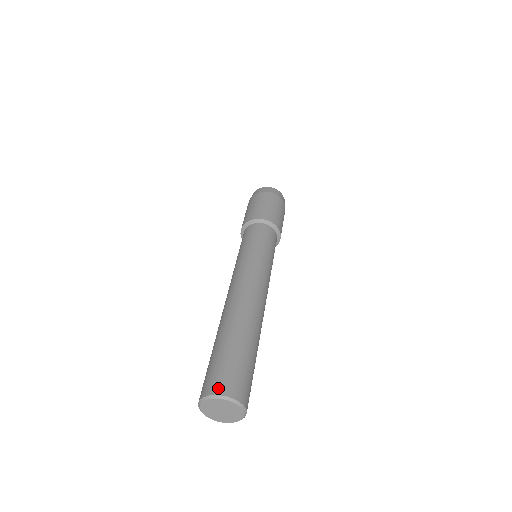
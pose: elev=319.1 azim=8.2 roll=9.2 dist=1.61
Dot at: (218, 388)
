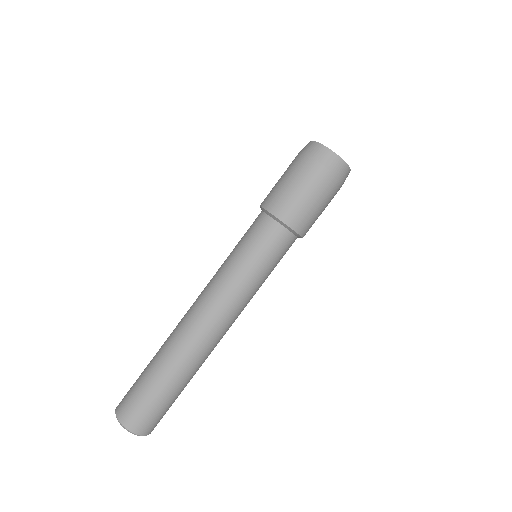
Dot at: (122, 415)
